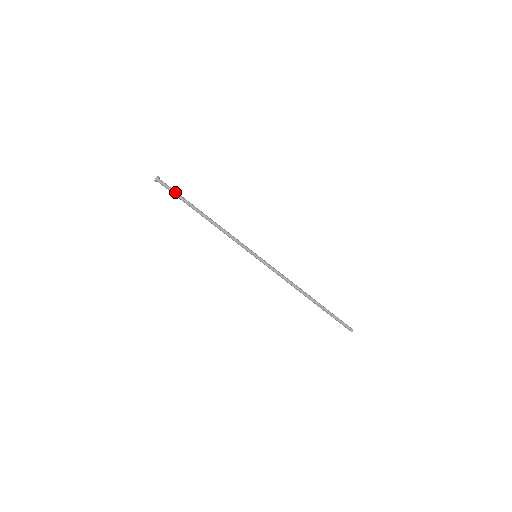
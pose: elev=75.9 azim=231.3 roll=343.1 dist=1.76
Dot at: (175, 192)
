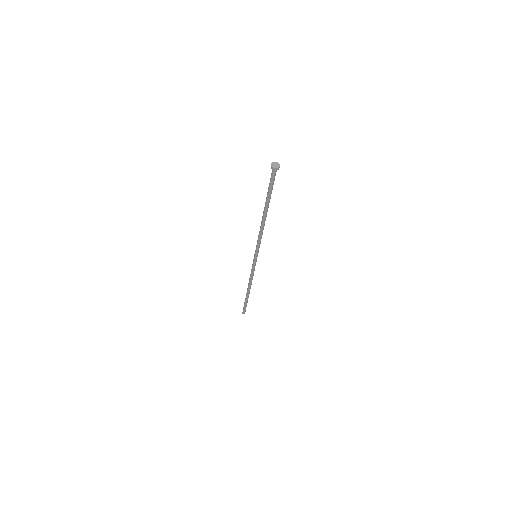
Dot at: (271, 187)
